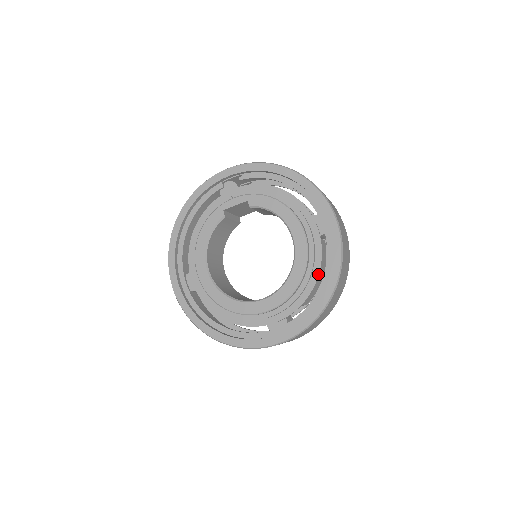
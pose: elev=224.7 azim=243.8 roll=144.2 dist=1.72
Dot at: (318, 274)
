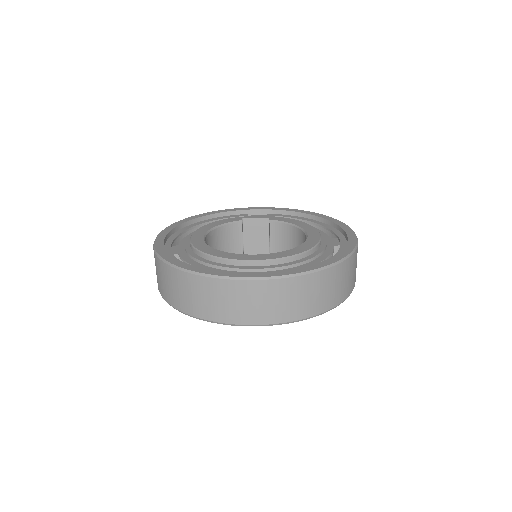
Dot at: (325, 258)
